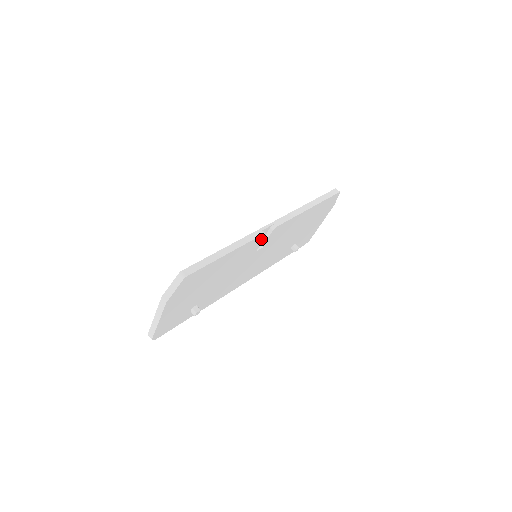
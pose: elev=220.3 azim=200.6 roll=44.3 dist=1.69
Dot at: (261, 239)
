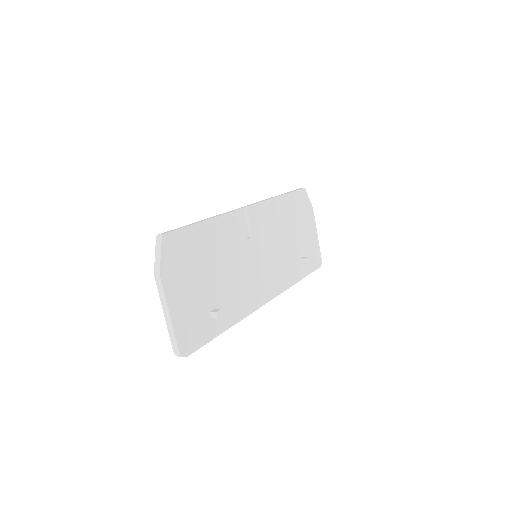
Dot at: (240, 219)
